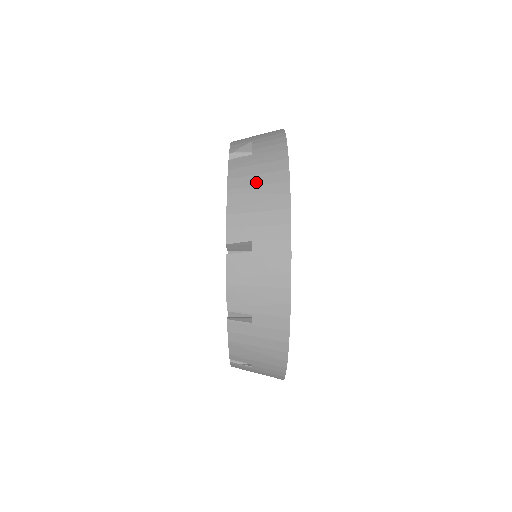
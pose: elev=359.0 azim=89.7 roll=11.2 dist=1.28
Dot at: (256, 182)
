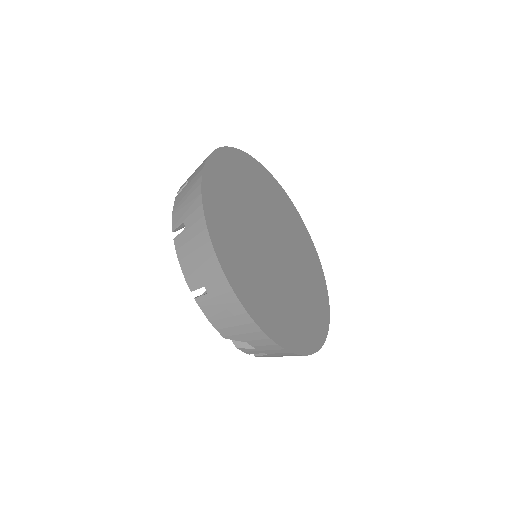
Dot at: occluded
